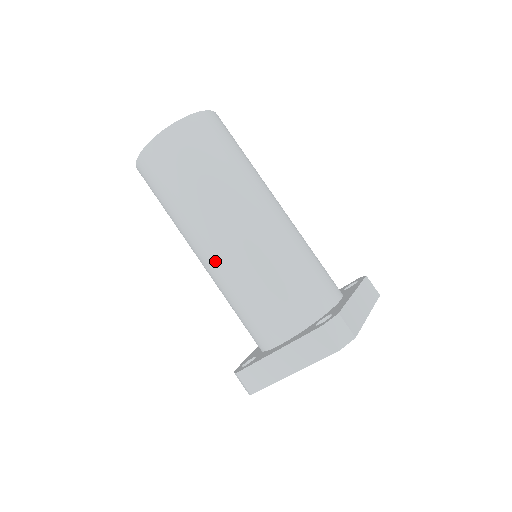
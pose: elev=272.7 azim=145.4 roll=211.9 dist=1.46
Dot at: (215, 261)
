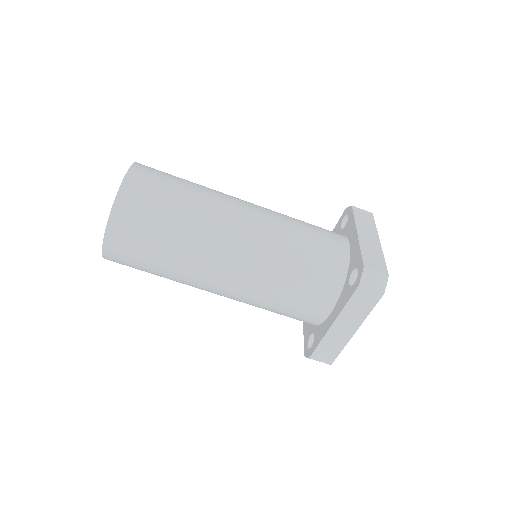
Dot at: (232, 290)
